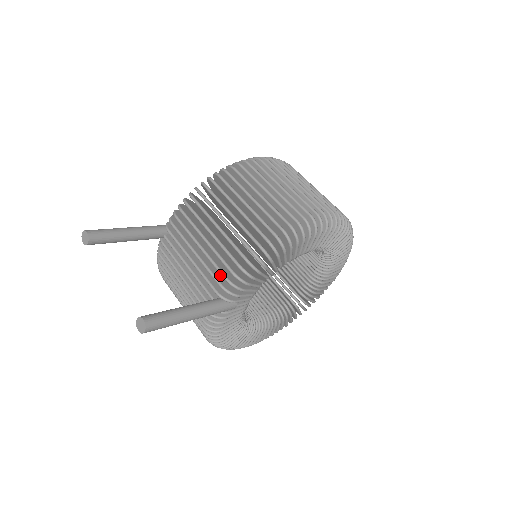
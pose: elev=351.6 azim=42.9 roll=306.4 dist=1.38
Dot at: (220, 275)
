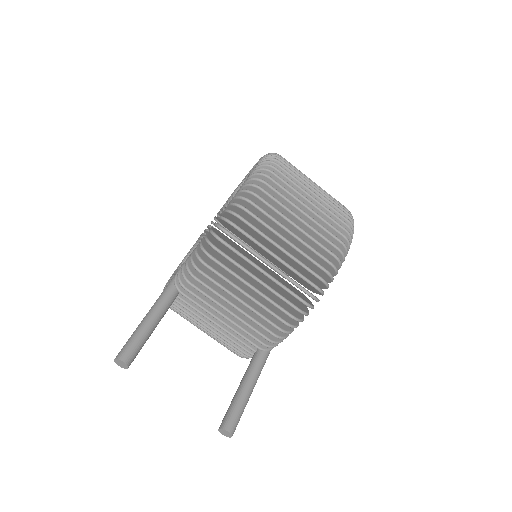
Dot at: occluded
